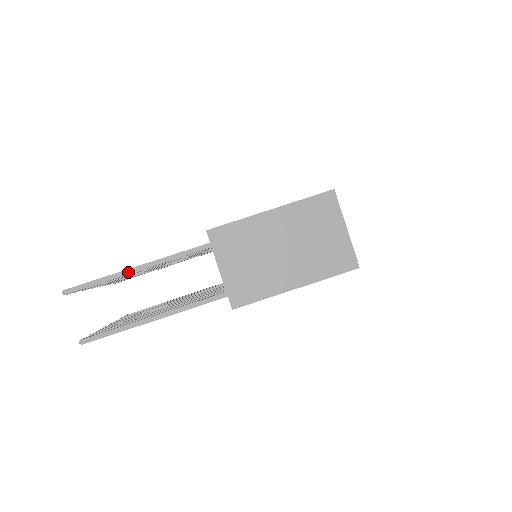
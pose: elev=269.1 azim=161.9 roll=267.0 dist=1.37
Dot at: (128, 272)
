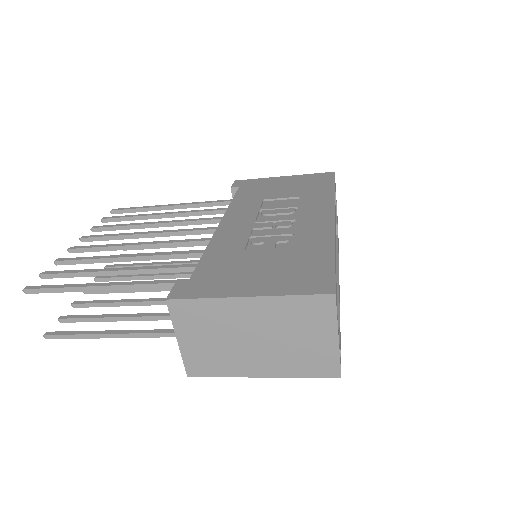
Dot at: (89, 289)
